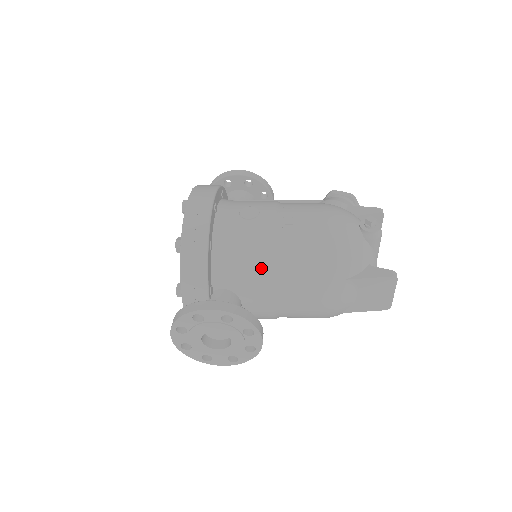
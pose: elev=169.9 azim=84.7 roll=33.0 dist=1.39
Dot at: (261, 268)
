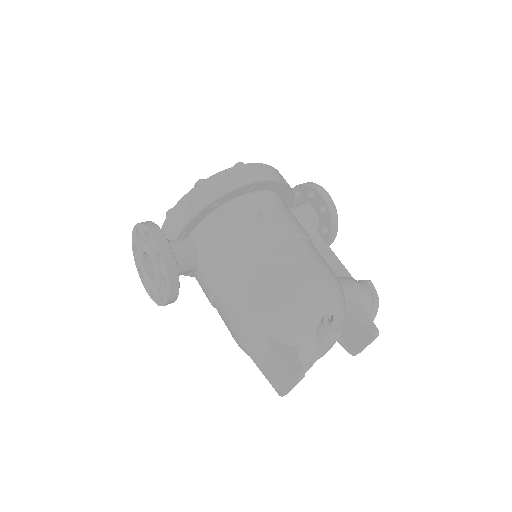
Dot at: (226, 257)
